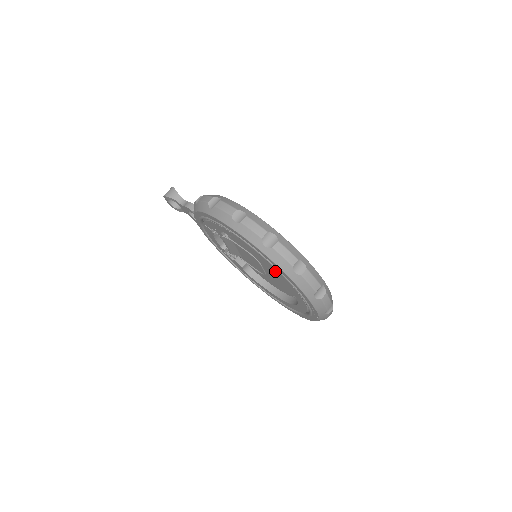
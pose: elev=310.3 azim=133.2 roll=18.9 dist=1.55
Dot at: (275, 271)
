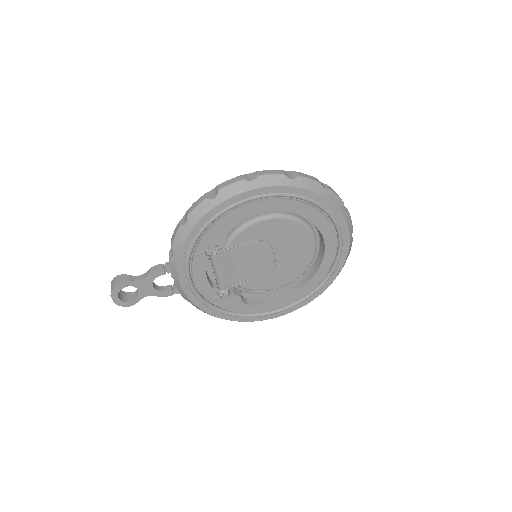
Dot at: (304, 212)
